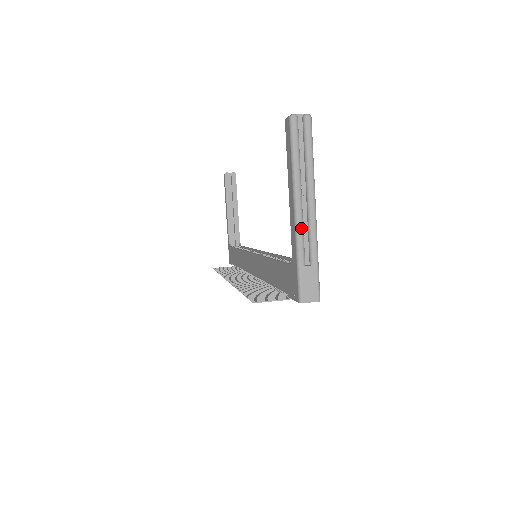
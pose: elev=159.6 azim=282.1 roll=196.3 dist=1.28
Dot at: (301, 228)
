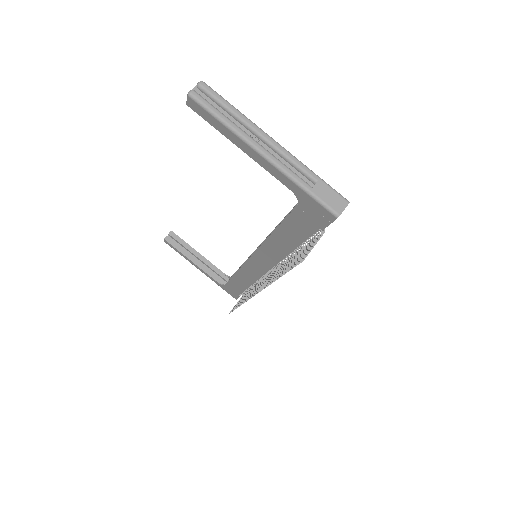
Dot at: (281, 164)
